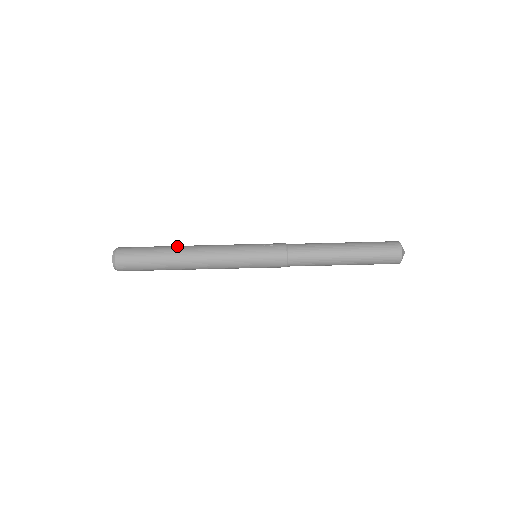
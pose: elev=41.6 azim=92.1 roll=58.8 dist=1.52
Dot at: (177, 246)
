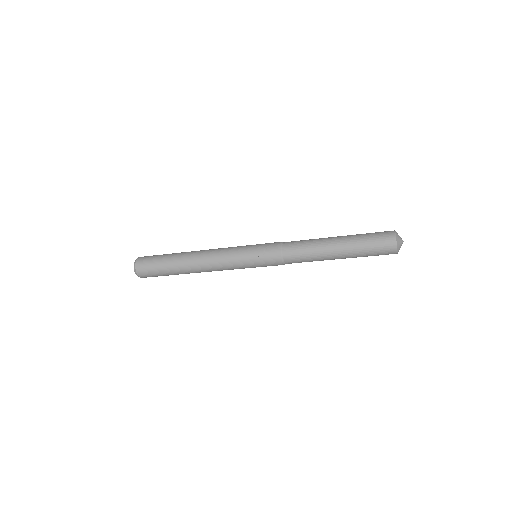
Dot at: (183, 261)
